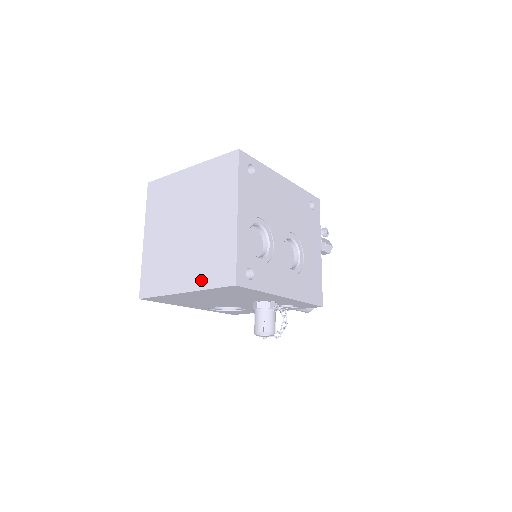
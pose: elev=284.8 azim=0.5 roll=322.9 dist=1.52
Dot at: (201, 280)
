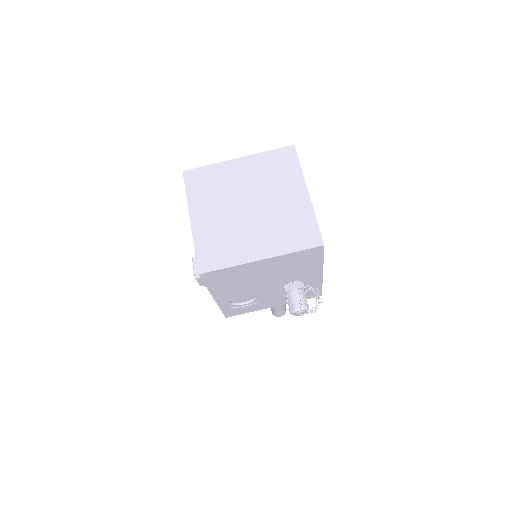
Dot at: (282, 246)
